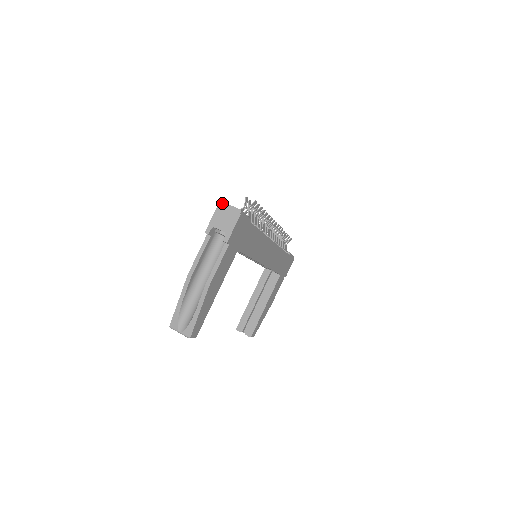
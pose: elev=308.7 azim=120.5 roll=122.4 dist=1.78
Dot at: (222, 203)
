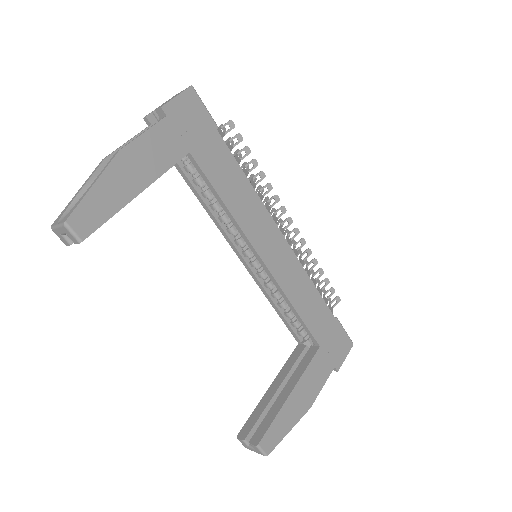
Dot at: (175, 95)
